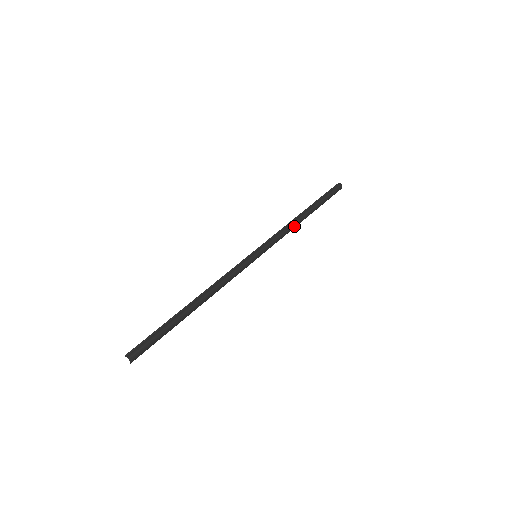
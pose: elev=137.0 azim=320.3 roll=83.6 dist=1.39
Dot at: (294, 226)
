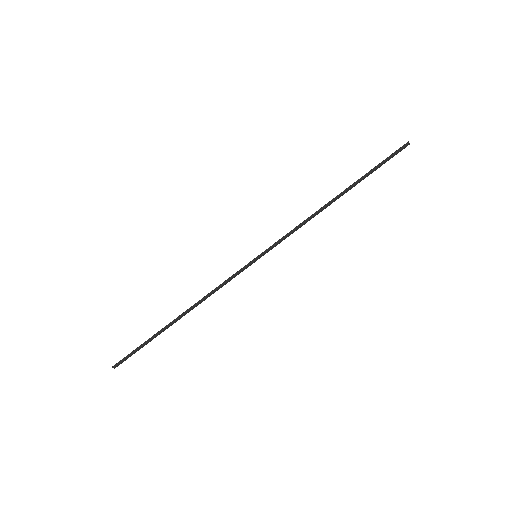
Dot at: (315, 214)
